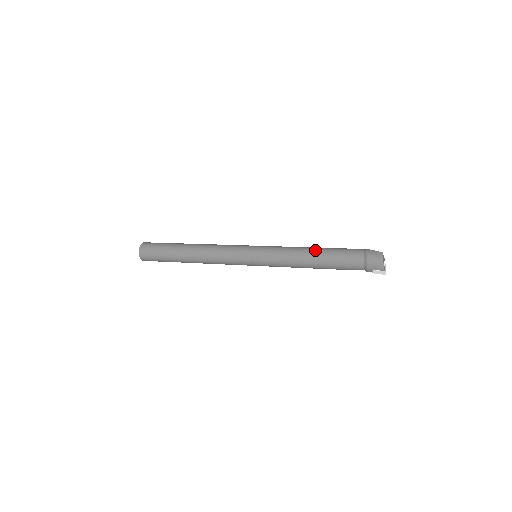
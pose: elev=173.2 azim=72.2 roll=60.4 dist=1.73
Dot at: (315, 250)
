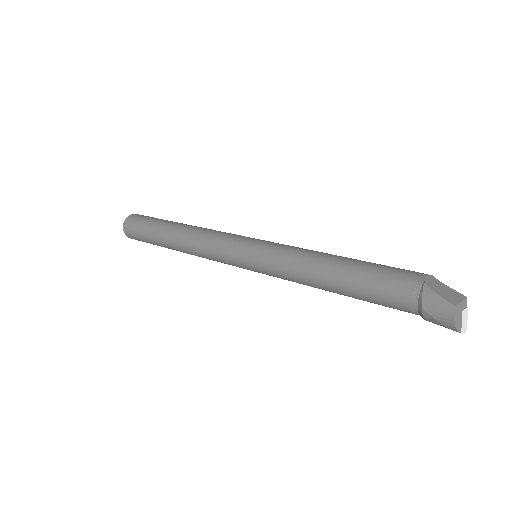
Dot at: (333, 274)
